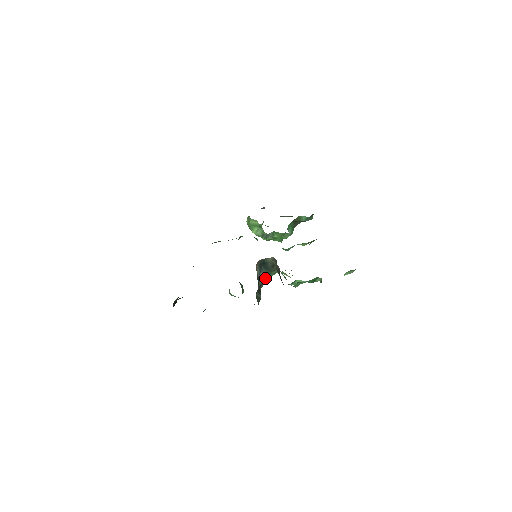
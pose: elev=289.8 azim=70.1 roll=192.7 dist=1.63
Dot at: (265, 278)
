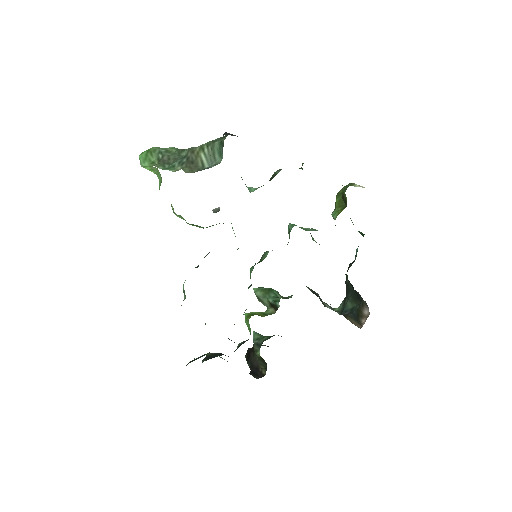
Dot at: occluded
